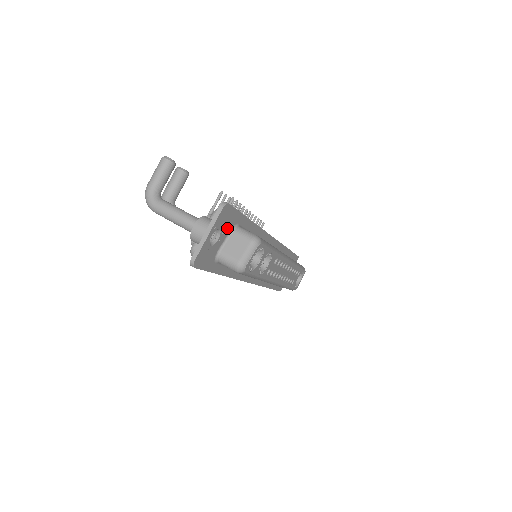
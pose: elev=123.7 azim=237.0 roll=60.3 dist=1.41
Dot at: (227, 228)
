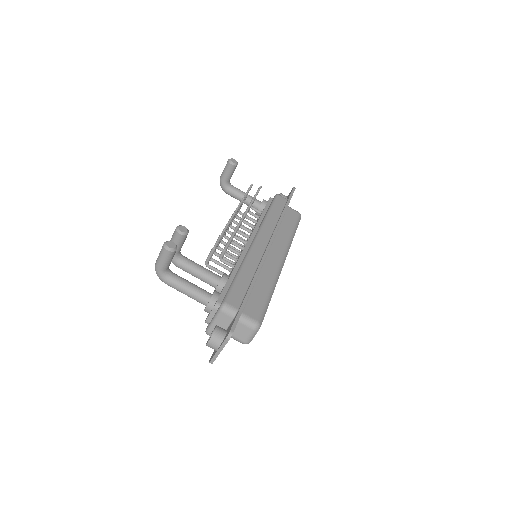
Dot at: occluded
